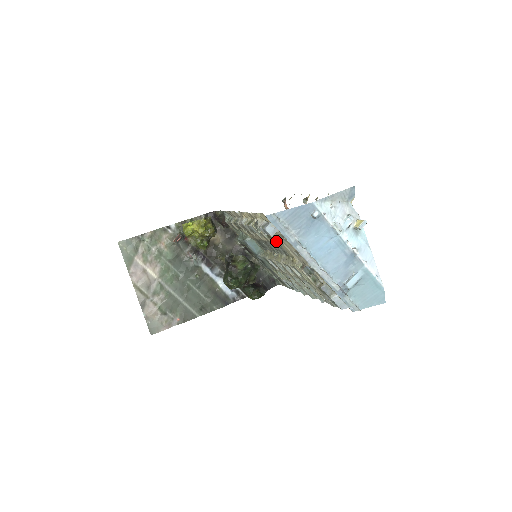
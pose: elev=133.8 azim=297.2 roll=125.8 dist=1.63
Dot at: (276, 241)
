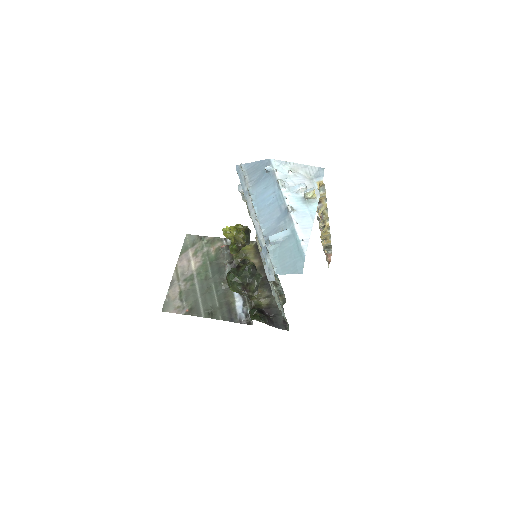
Dot at: occluded
